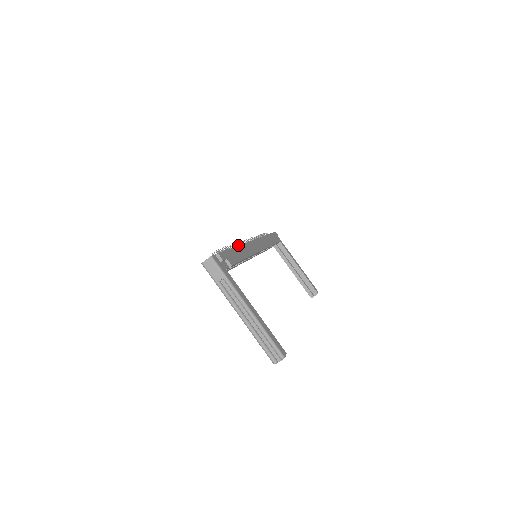
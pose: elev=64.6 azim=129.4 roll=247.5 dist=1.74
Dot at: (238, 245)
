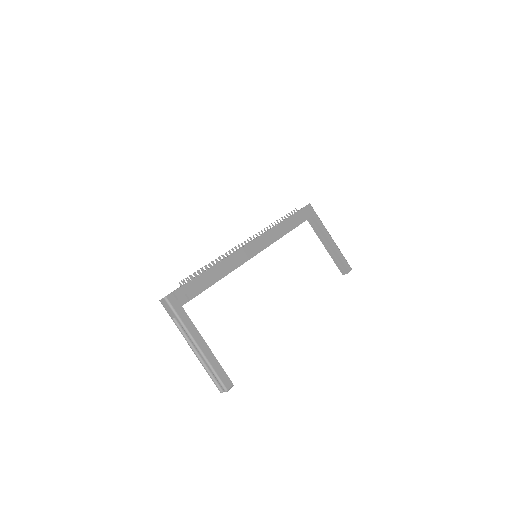
Dot at: (226, 255)
